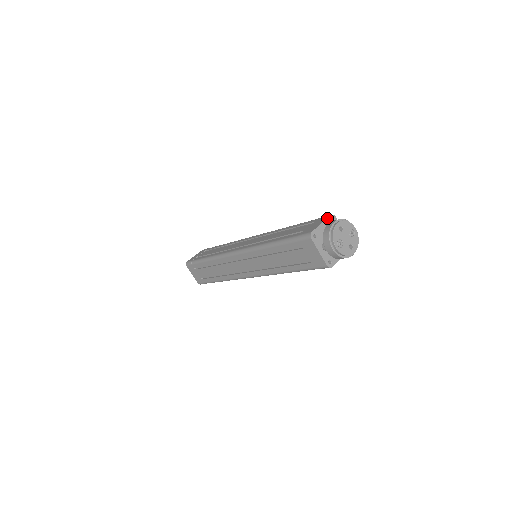
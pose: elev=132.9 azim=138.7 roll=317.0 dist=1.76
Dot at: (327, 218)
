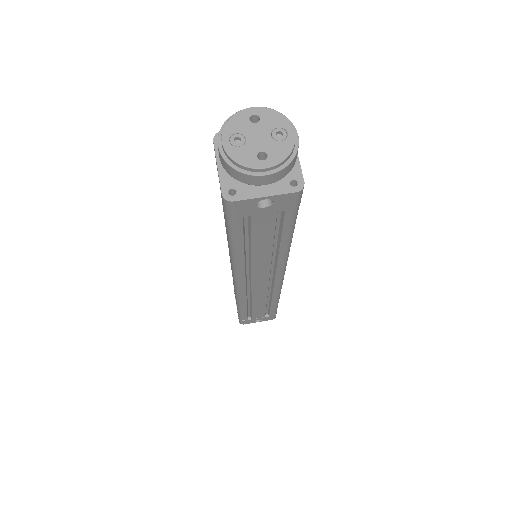
Dot at: occluded
